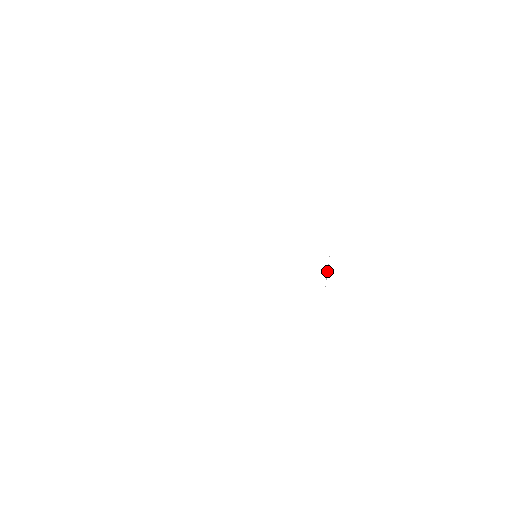
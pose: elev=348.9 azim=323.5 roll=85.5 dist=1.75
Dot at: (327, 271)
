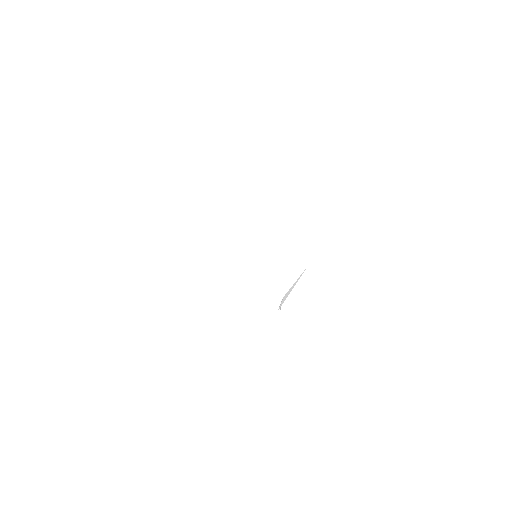
Dot at: (292, 287)
